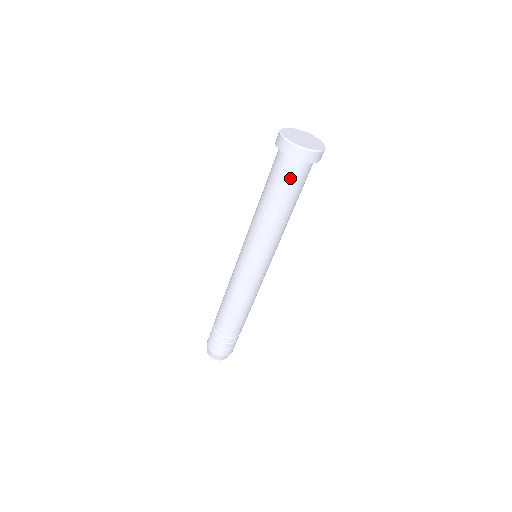
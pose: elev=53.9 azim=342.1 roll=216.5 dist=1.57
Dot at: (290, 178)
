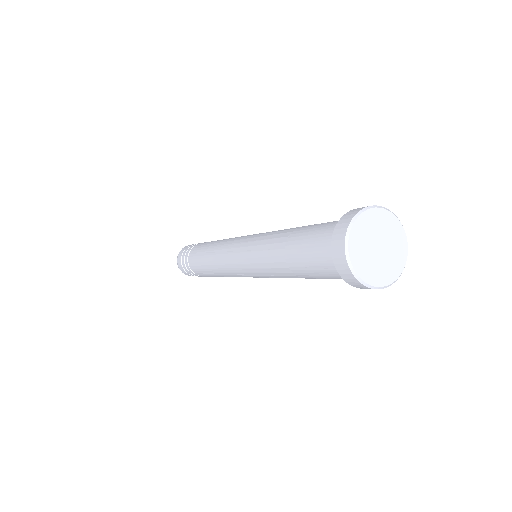
Dot at: (333, 277)
